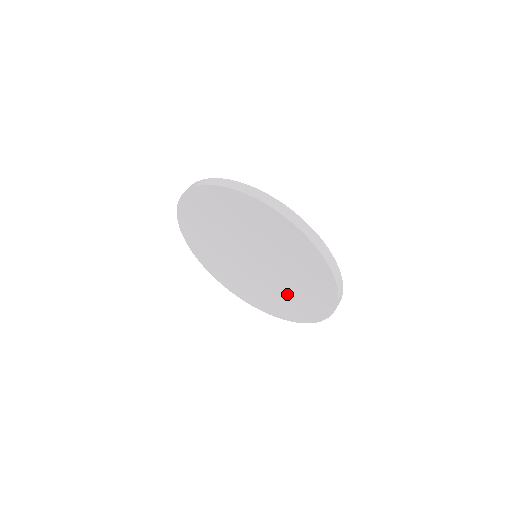
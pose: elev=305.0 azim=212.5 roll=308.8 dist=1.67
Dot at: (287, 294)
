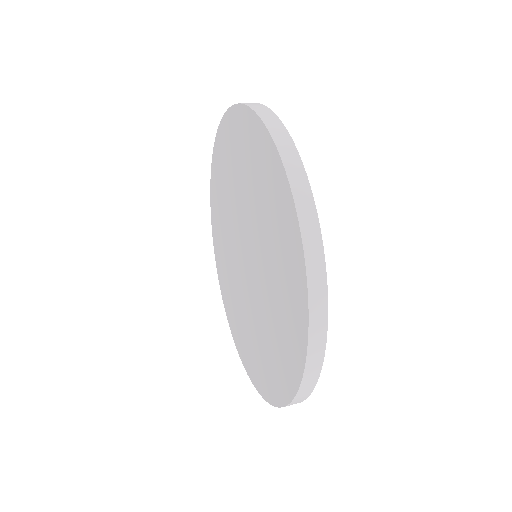
Dot at: (253, 331)
